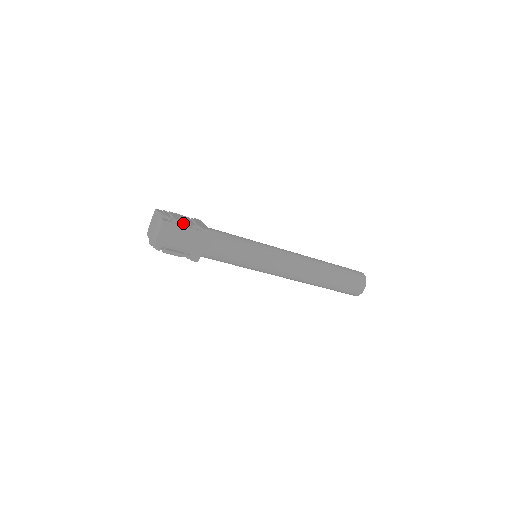
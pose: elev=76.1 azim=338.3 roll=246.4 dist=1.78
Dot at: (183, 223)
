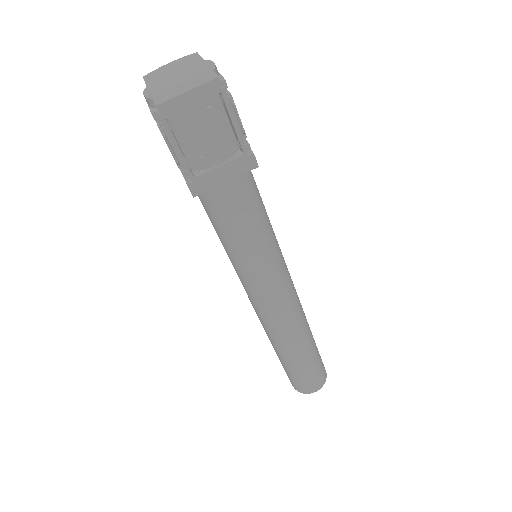
Dot at: (236, 115)
